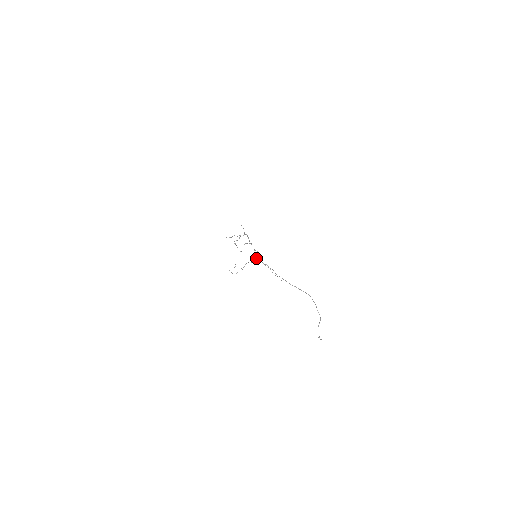
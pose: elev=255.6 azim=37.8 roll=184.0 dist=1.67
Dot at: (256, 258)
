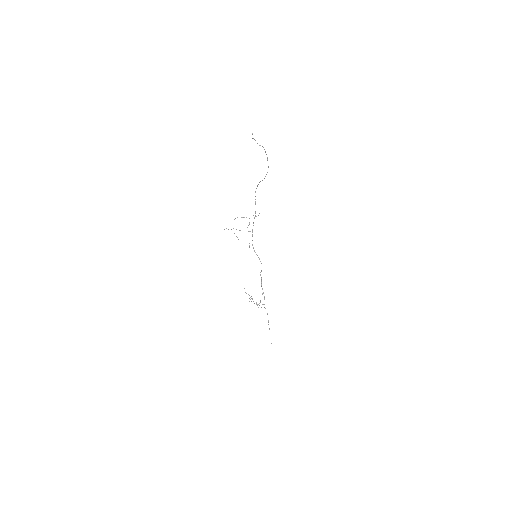
Dot at: occluded
